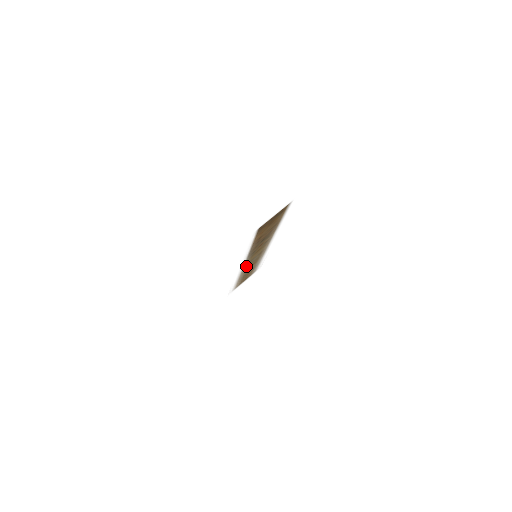
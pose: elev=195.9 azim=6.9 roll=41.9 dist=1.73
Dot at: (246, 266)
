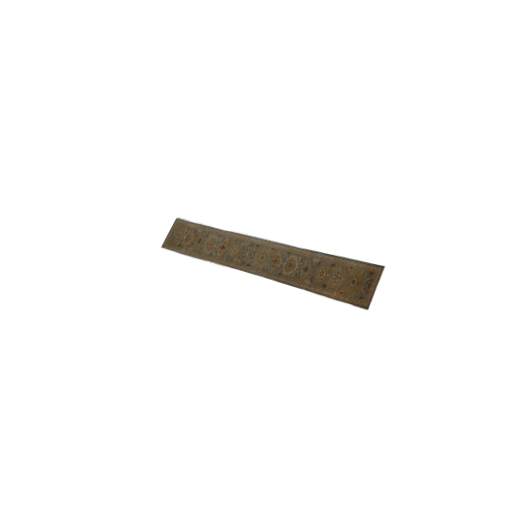
Dot at: (237, 263)
